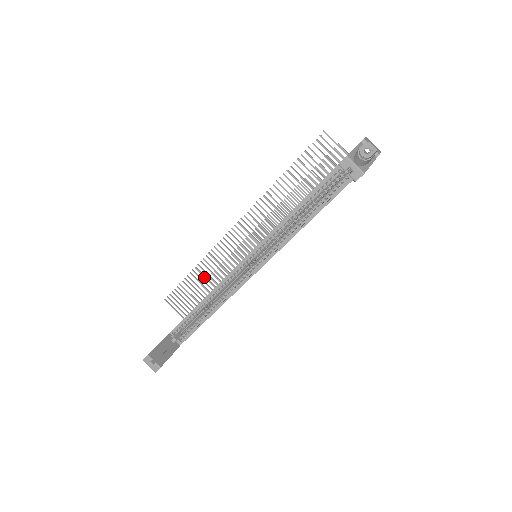
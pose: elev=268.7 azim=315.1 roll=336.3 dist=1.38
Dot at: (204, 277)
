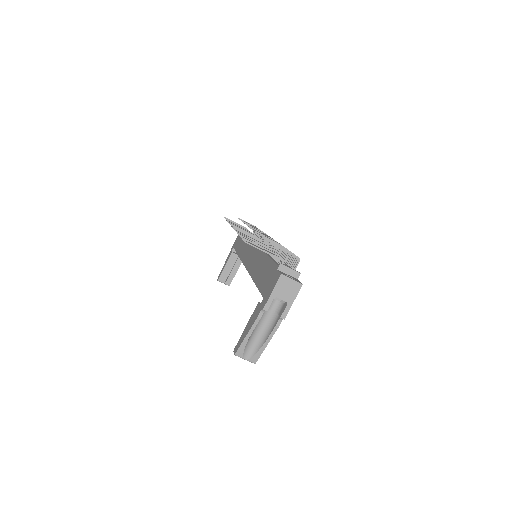
Dot at: occluded
